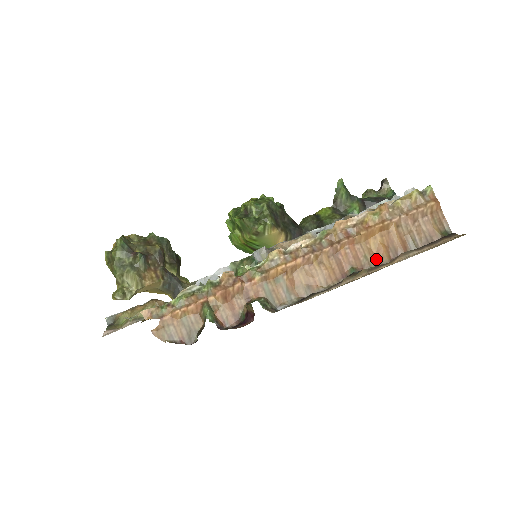
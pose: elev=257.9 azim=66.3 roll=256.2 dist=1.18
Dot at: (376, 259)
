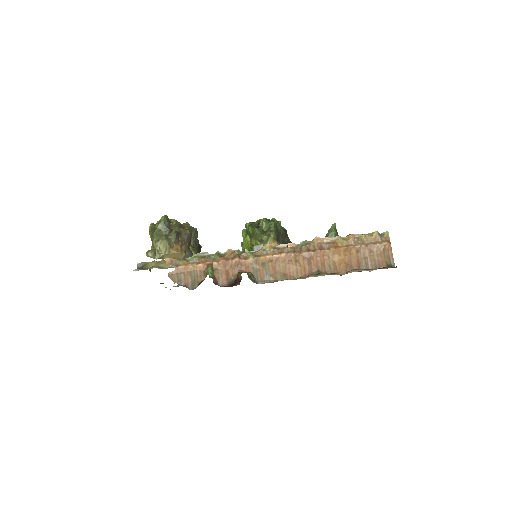
Dot at: (337, 270)
